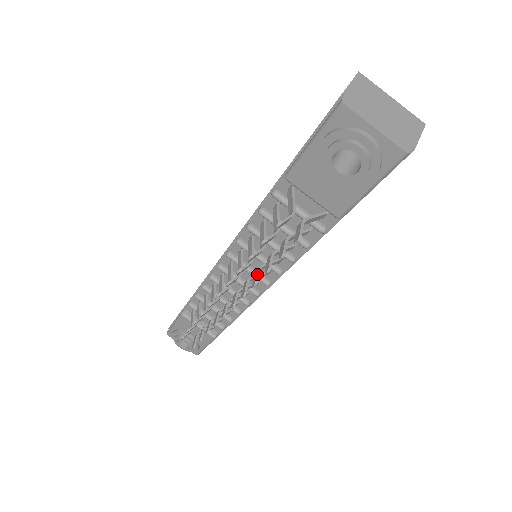
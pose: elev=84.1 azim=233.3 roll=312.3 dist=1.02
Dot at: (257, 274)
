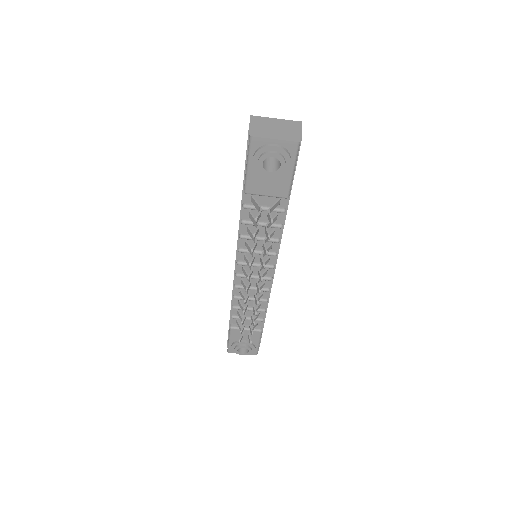
Dot at: (262, 260)
